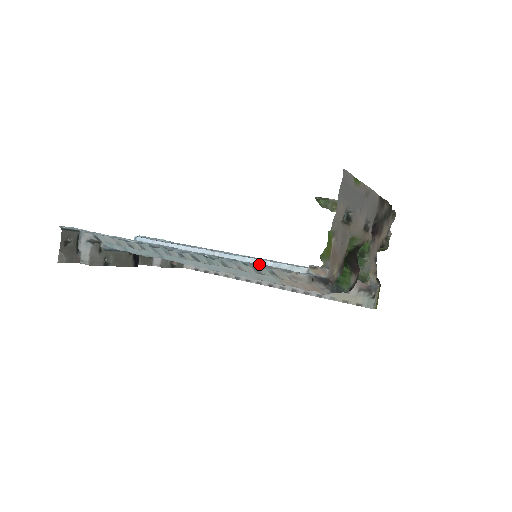
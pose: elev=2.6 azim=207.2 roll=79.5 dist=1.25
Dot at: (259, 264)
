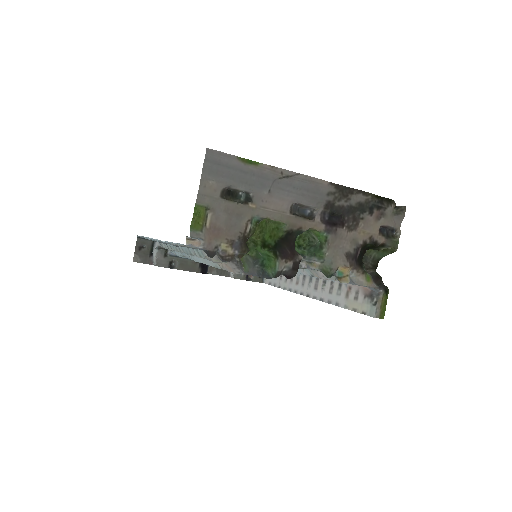
Dot at: occluded
